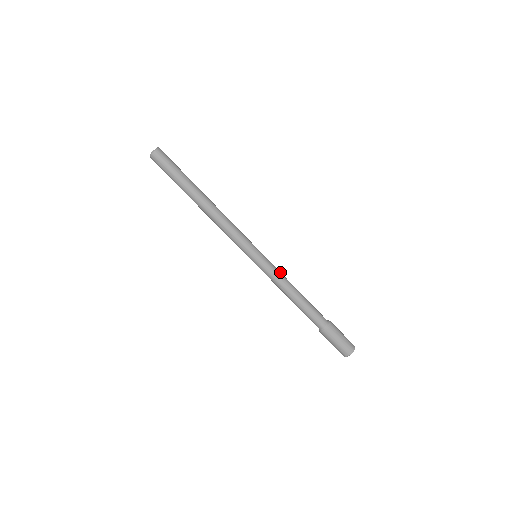
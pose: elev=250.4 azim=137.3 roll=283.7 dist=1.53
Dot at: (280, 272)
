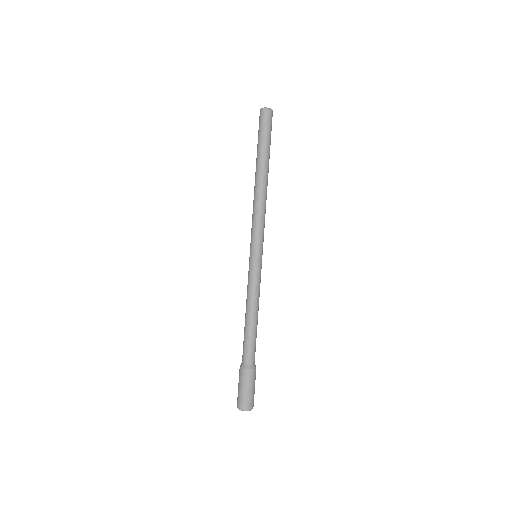
Dot at: occluded
